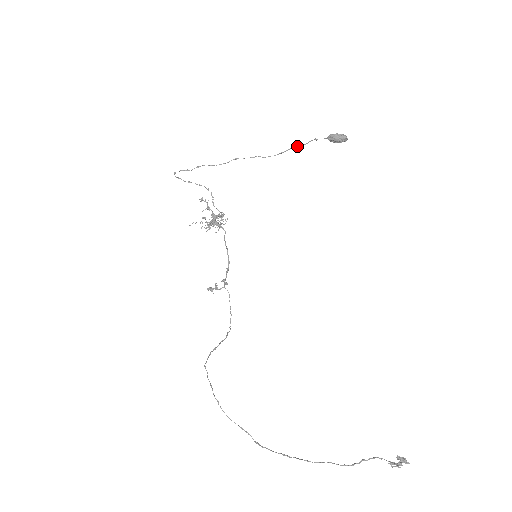
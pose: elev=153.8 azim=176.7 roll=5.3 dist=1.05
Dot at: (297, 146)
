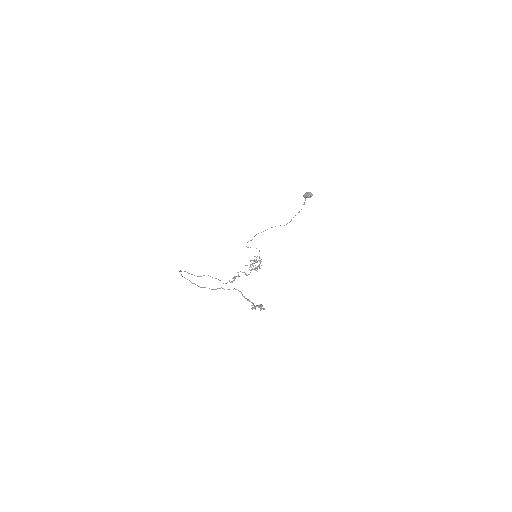
Dot at: occluded
